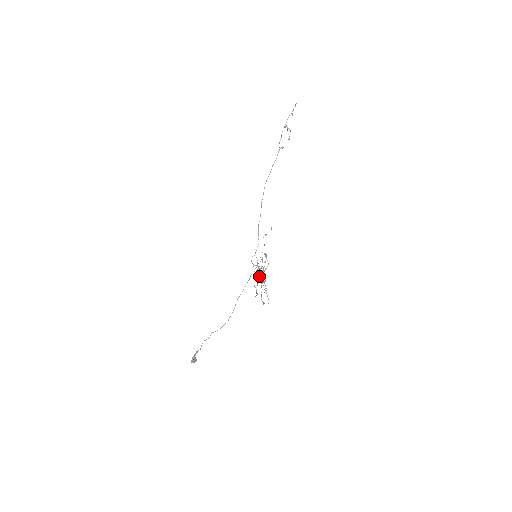
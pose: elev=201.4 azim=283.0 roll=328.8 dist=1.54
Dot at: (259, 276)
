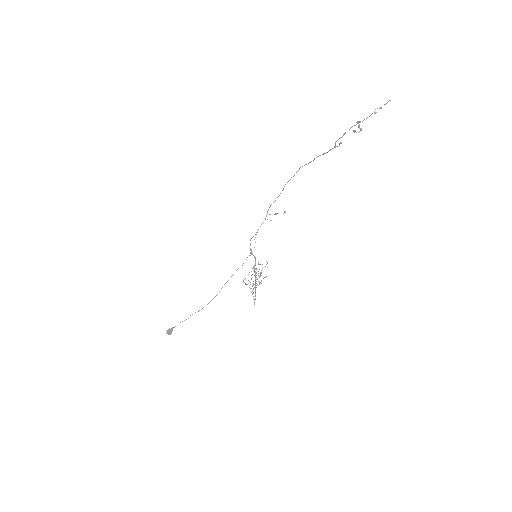
Dot at: (252, 286)
